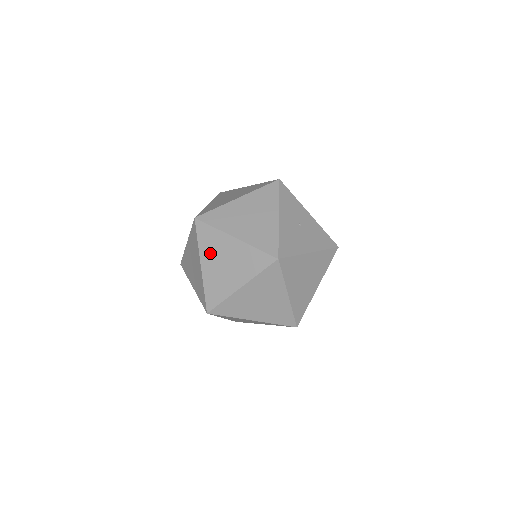
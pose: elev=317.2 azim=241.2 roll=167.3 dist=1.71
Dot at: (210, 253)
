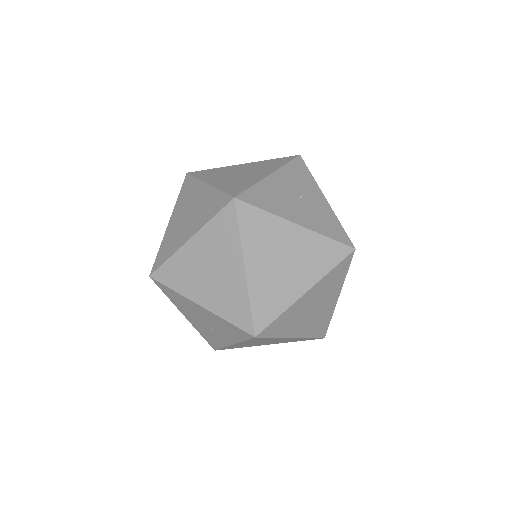
Dot at: (182, 206)
